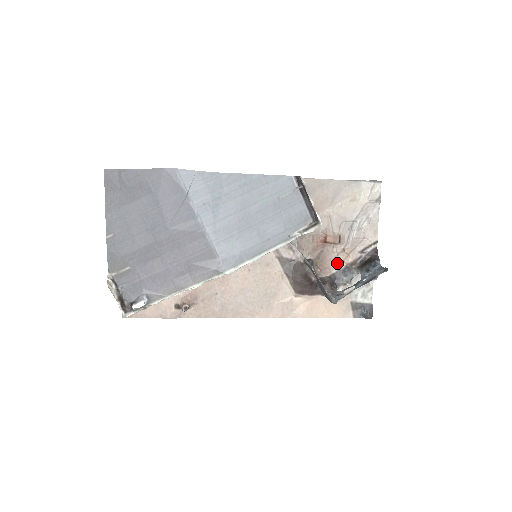
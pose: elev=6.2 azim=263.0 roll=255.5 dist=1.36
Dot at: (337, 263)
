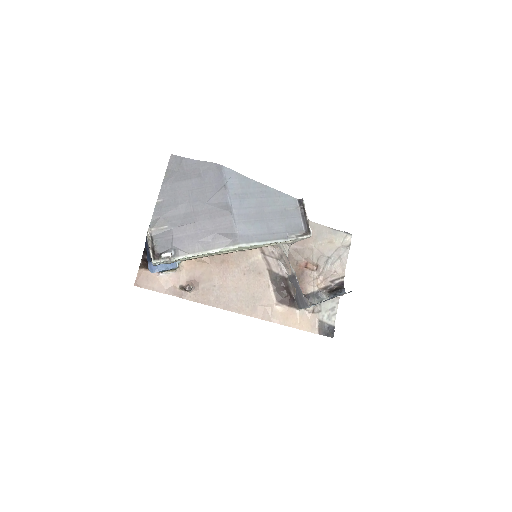
Dot at: (312, 286)
